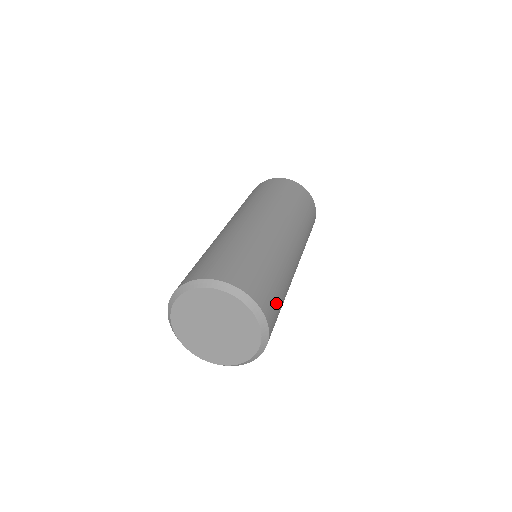
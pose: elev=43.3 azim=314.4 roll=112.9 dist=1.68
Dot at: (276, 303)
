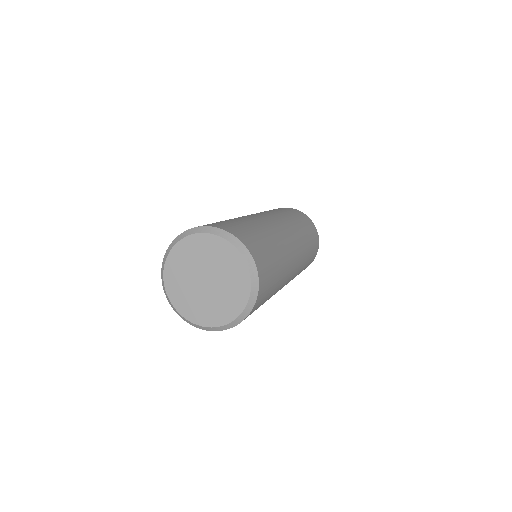
Dot at: (266, 295)
